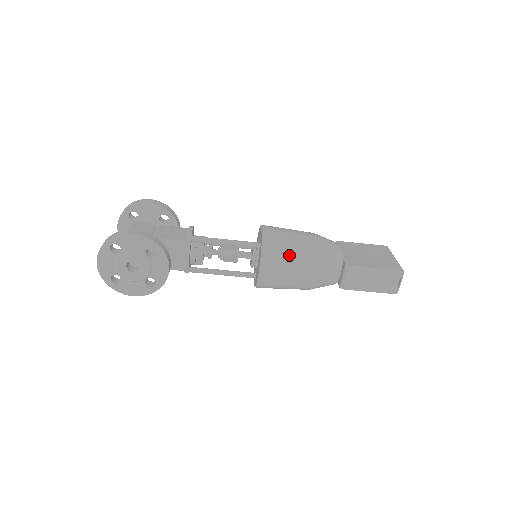
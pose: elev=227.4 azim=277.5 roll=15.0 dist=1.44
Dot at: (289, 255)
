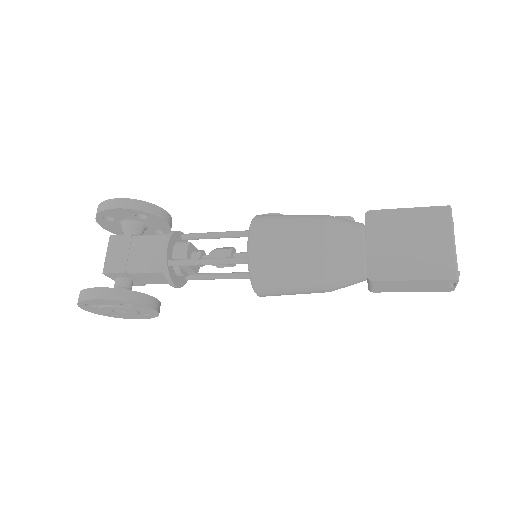
Dot at: (286, 279)
